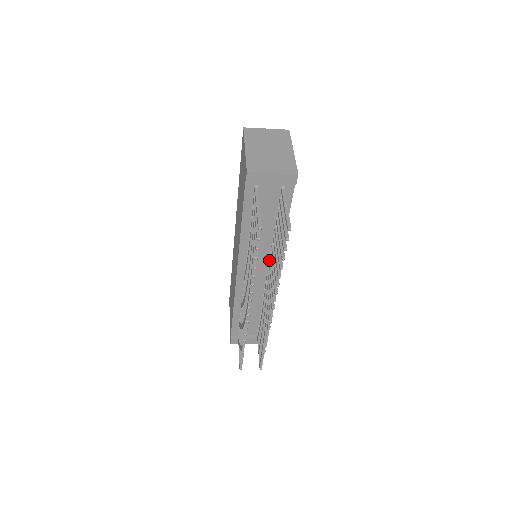
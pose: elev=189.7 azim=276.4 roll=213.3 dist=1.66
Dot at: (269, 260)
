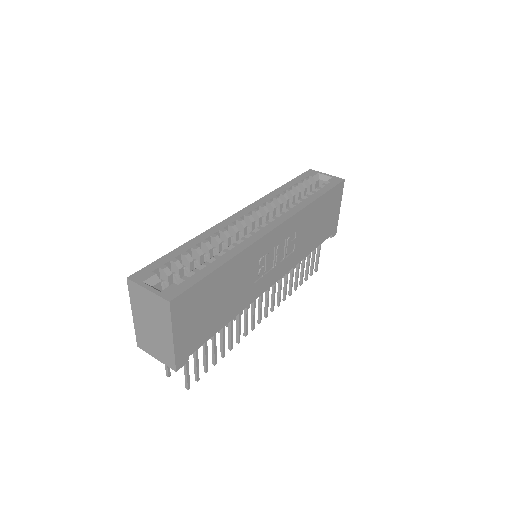
Dot at: occluded
